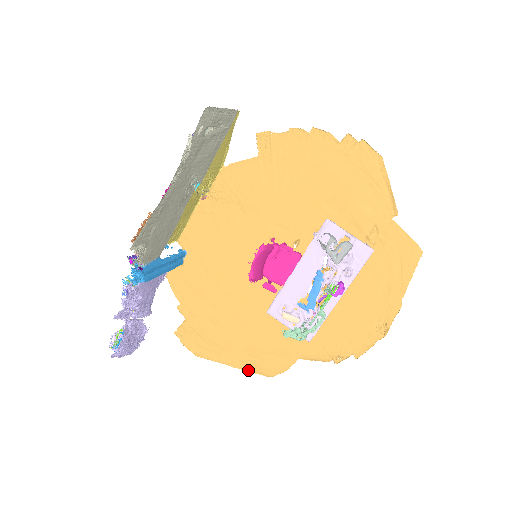
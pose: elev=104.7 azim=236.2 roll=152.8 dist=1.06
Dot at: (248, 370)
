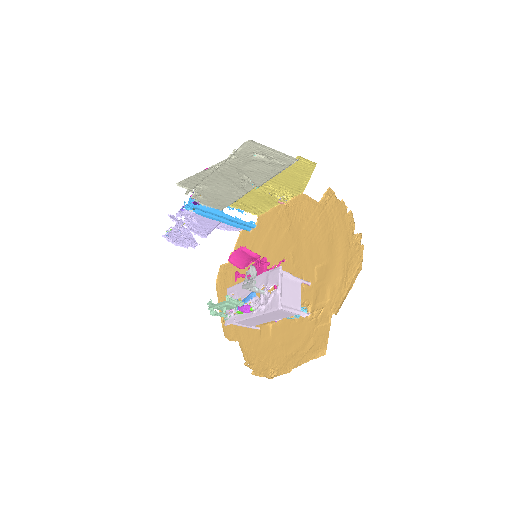
Dot at: (222, 320)
